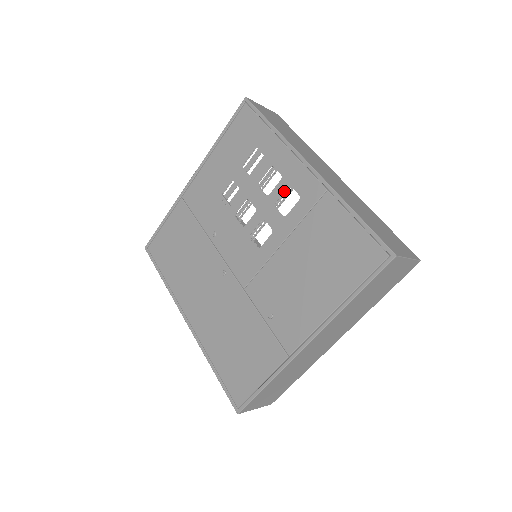
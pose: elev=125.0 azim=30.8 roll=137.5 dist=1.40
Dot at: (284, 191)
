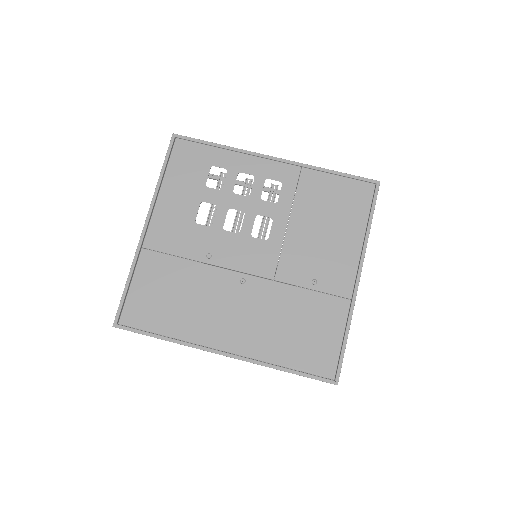
Dot at: (263, 185)
